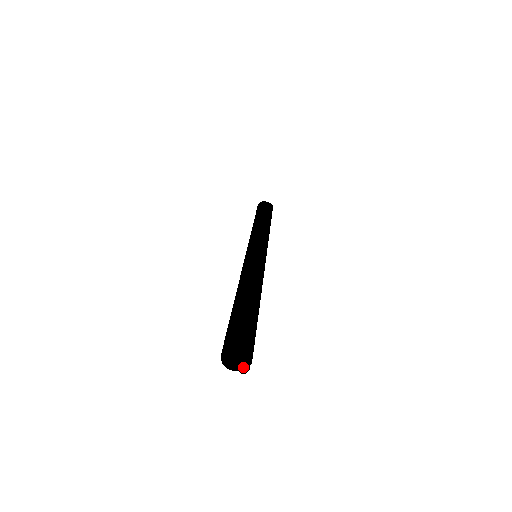
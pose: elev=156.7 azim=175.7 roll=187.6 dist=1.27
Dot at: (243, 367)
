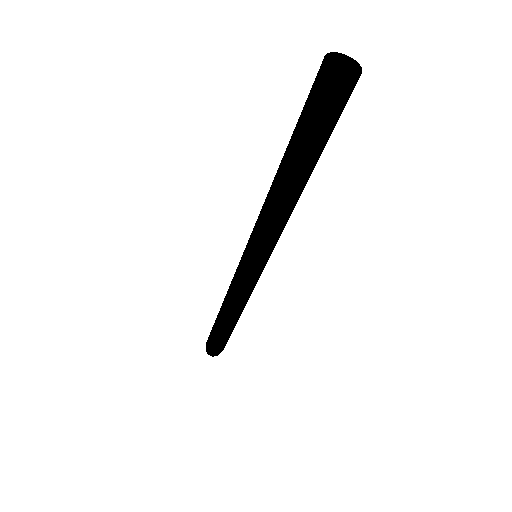
Dot at: (349, 74)
